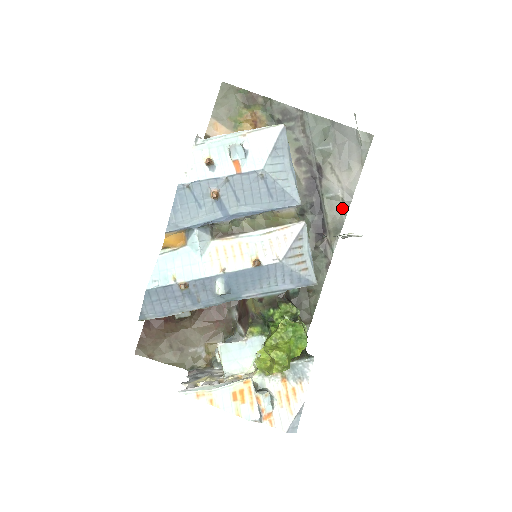
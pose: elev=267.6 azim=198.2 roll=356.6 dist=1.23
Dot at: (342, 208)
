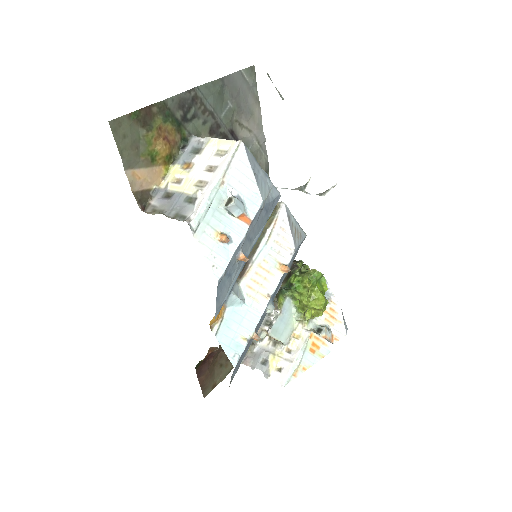
Dot at: (262, 152)
